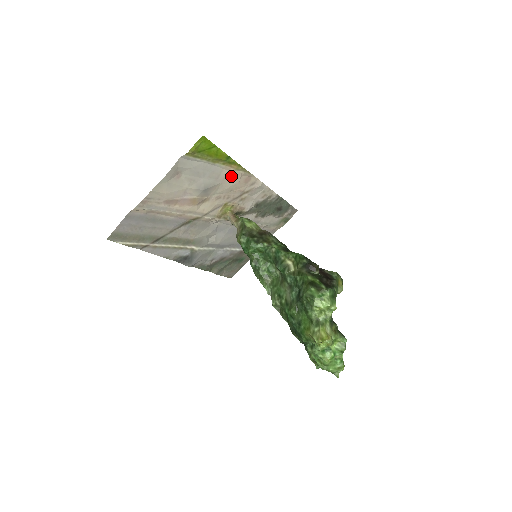
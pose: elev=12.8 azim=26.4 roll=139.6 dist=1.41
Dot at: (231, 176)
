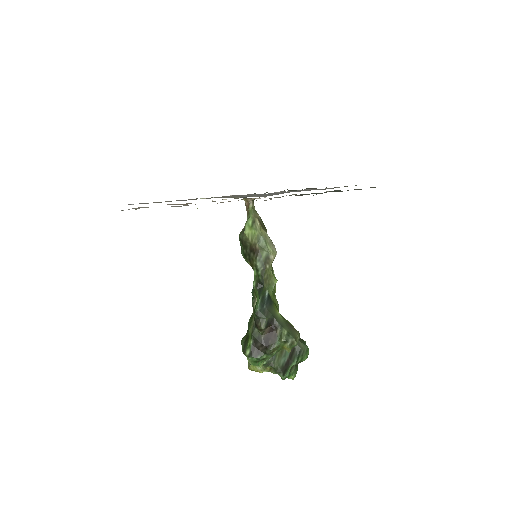
Dot at: occluded
